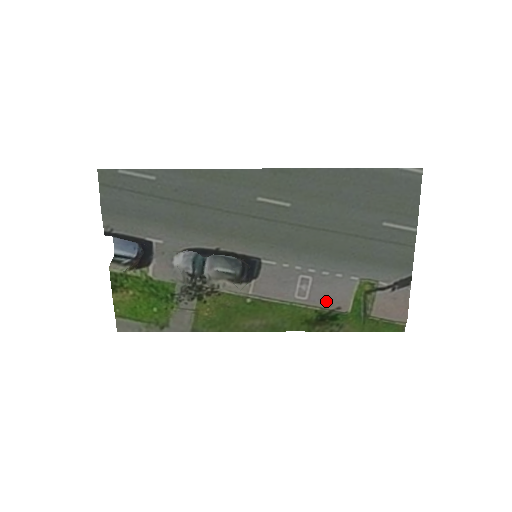
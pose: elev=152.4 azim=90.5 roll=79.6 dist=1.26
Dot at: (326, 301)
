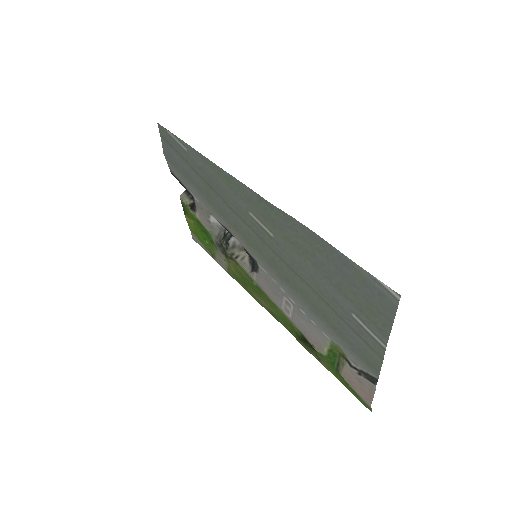
Dot at: (304, 332)
